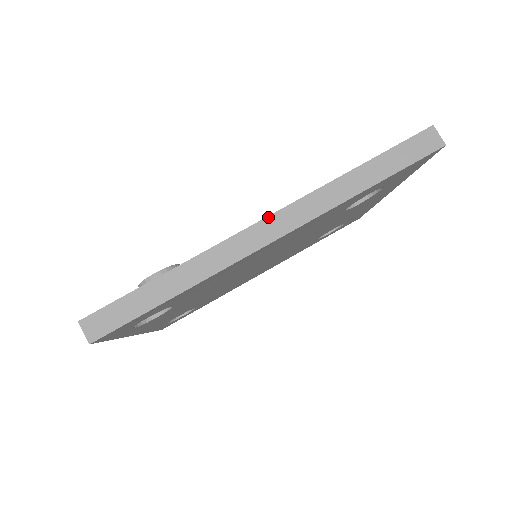
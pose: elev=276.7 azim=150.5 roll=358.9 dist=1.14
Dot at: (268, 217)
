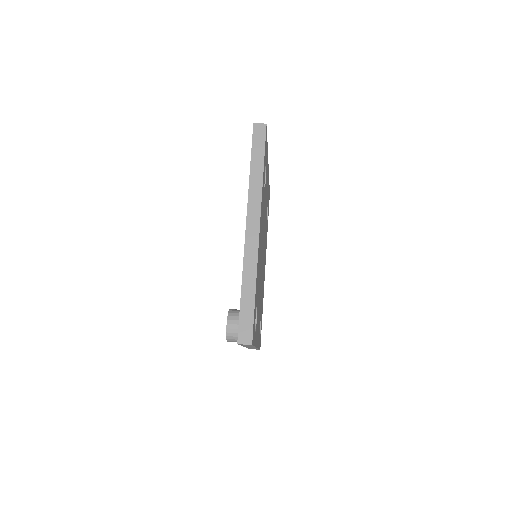
Dot at: (246, 224)
